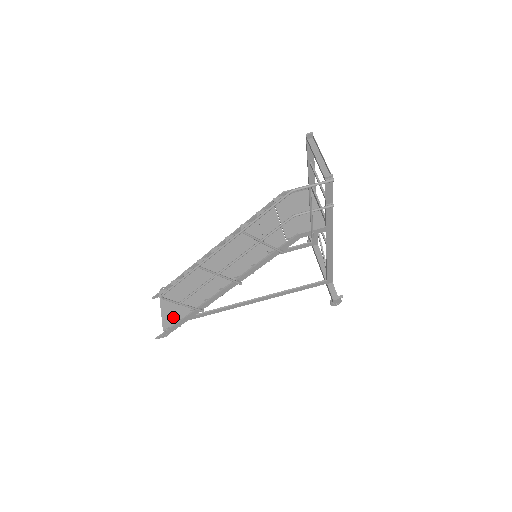
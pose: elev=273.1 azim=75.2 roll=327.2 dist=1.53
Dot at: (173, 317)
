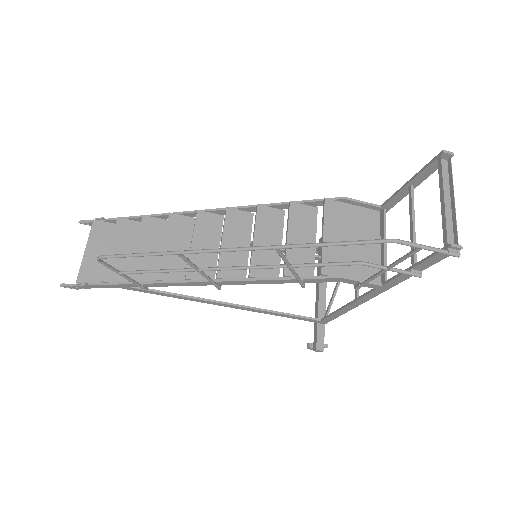
Dot at: (98, 269)
